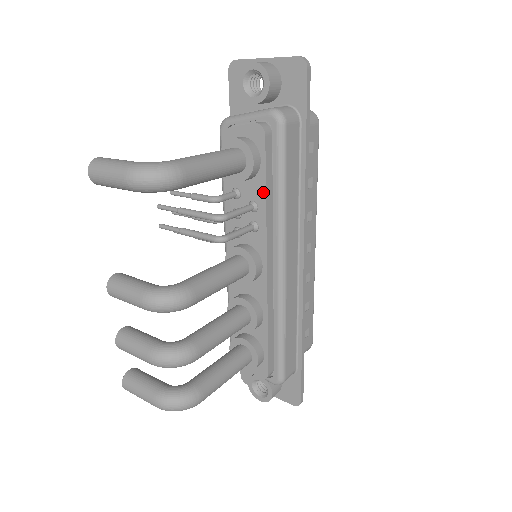
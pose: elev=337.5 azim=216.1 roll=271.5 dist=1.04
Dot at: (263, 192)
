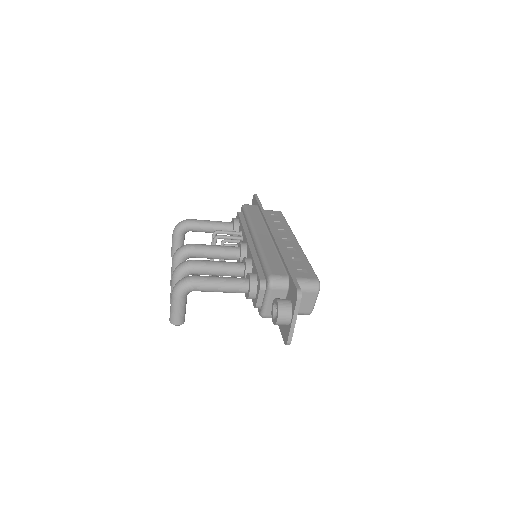
Dot at: (241, 224)
